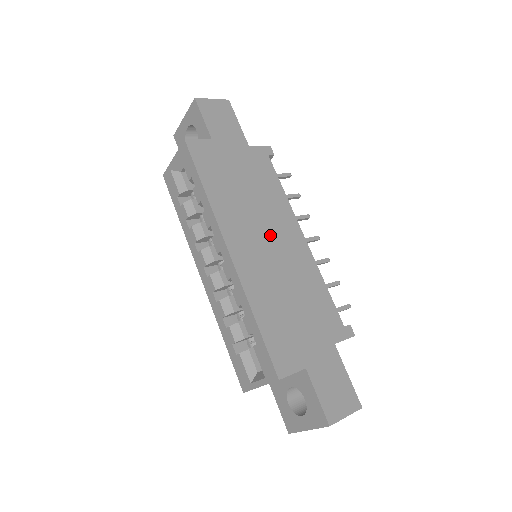
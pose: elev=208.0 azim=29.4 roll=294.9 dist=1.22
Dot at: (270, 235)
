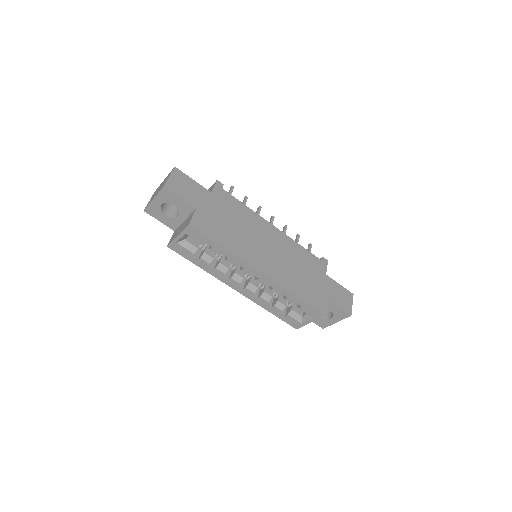
Dot at: (265, 243)
